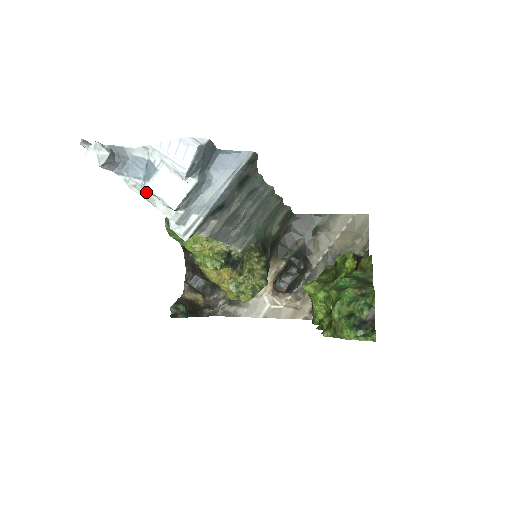
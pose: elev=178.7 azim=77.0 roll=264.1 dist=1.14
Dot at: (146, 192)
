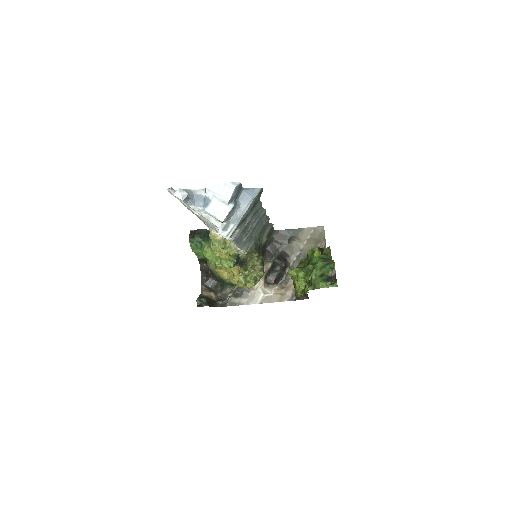
Dot at: (205, 214)
